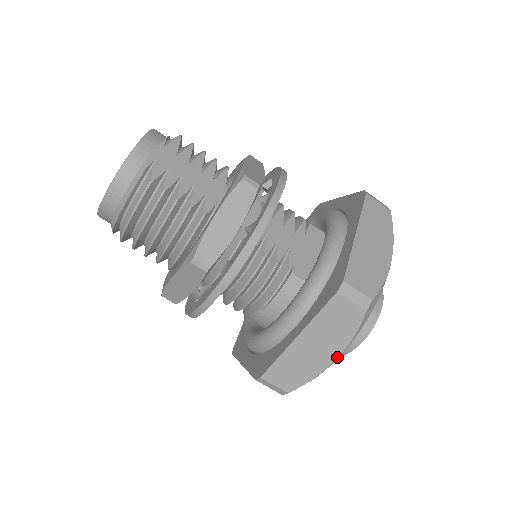
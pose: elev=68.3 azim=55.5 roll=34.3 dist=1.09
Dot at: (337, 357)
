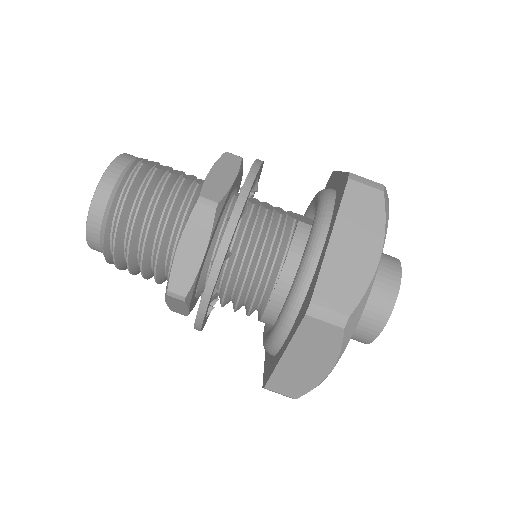
Dot at: (380, 251)
